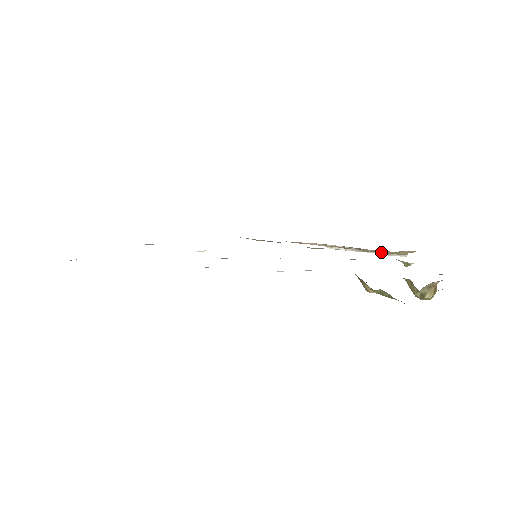
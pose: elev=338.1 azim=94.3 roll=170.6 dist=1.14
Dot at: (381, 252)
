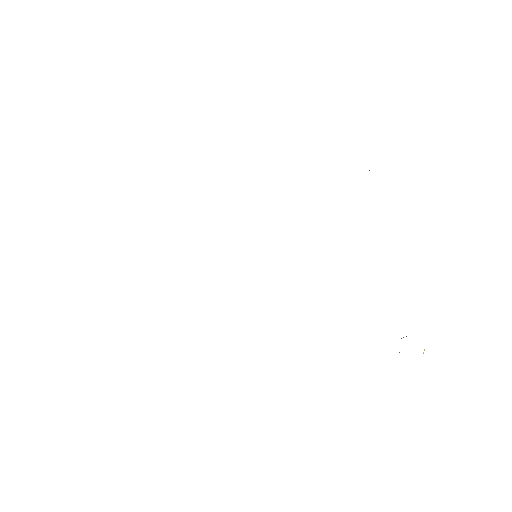
Dot at: occluded
